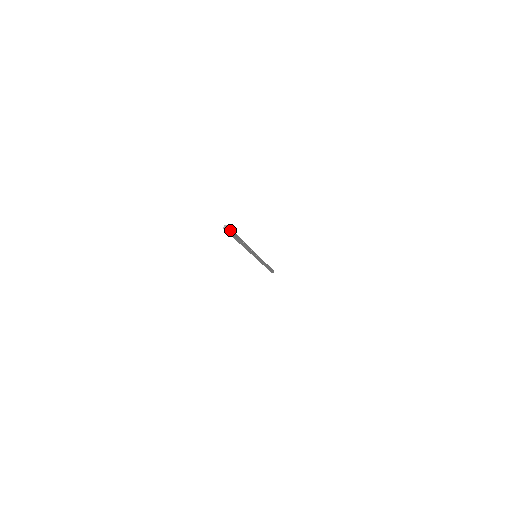
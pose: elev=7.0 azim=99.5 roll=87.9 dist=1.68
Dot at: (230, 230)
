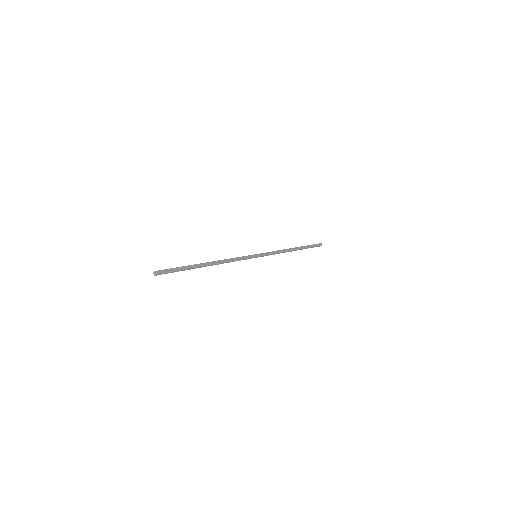
Dot at: (165, 271)
